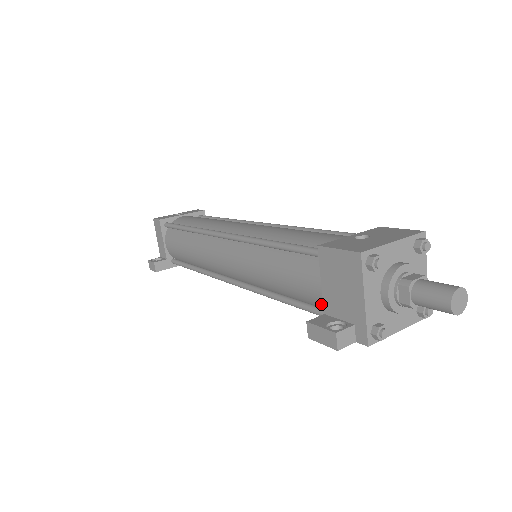
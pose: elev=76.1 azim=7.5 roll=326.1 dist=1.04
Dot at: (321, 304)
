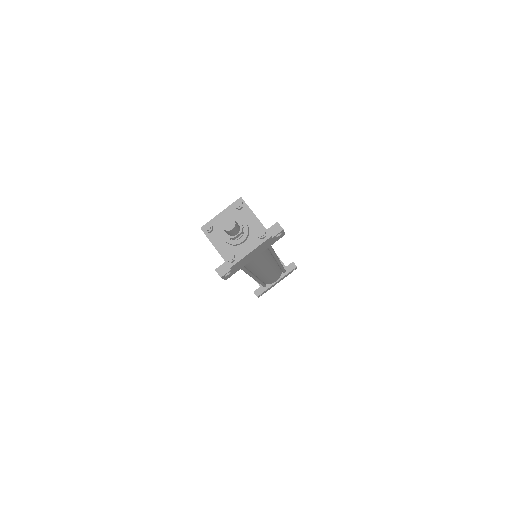
Dot at: occluded
